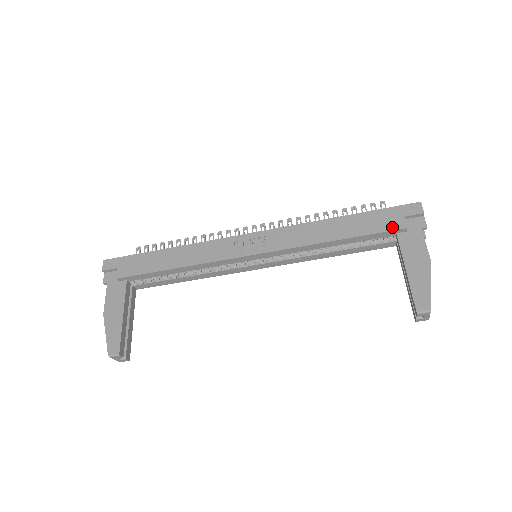
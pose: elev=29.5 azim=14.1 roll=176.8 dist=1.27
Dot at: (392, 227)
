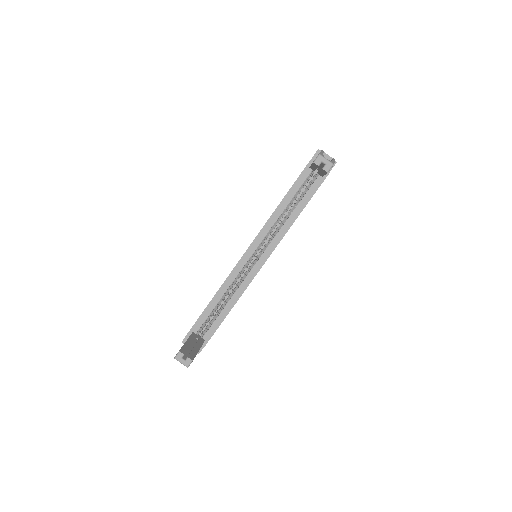
Dot at: (305, 168)
